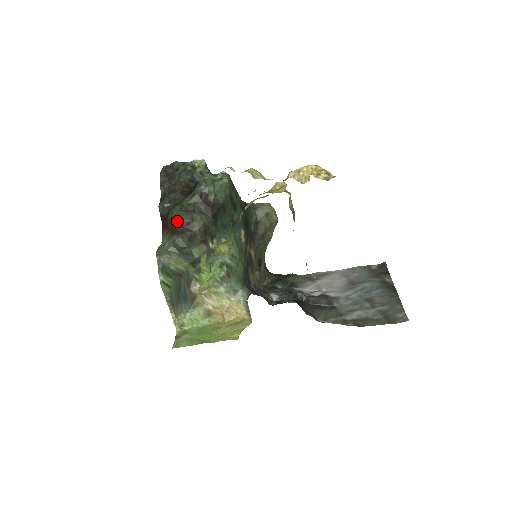
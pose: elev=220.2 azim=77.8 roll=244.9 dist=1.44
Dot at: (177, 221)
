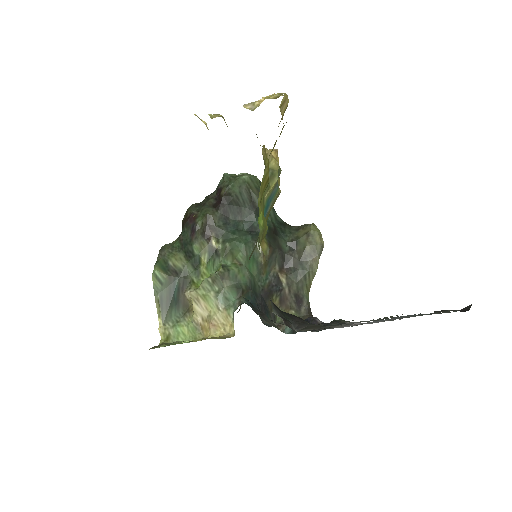
Dot at: (186, 214)
